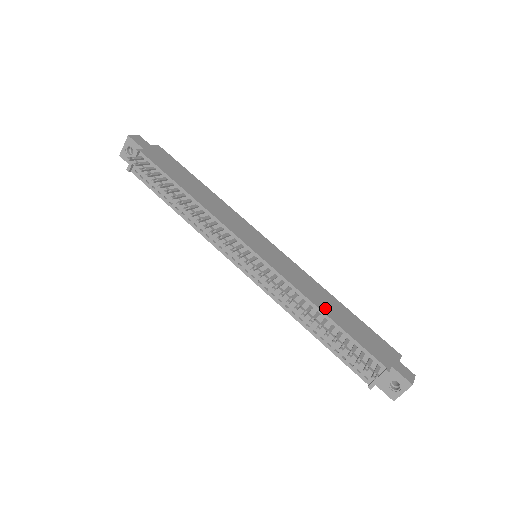
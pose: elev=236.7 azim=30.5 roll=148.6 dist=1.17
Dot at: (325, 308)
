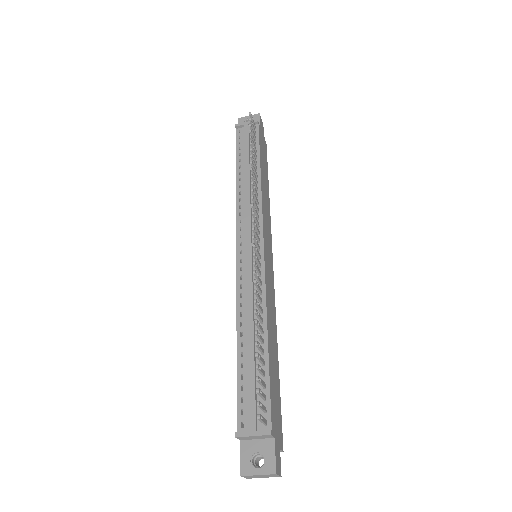
Dot at: (270, 336)
